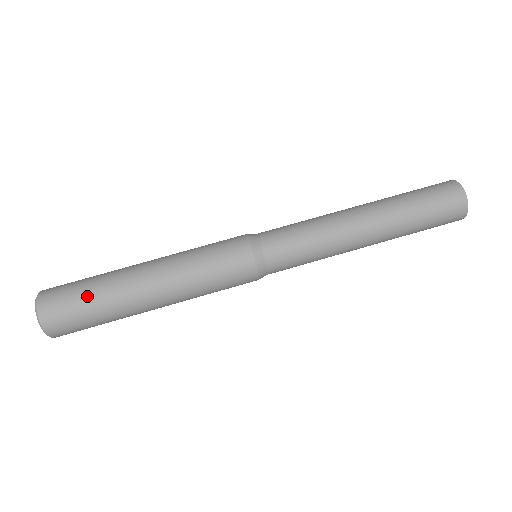
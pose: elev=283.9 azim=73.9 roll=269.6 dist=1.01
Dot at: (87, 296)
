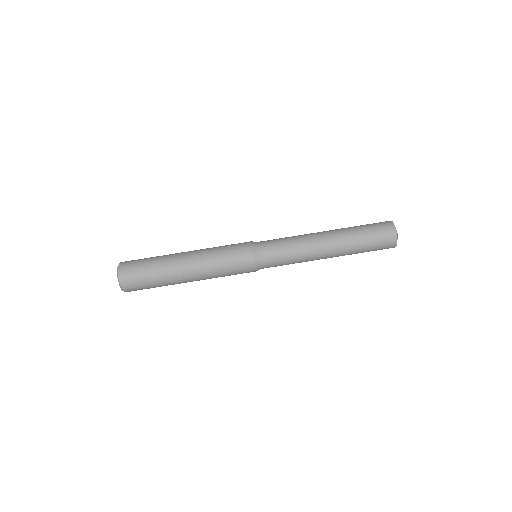
Dot at: (150, 277)
